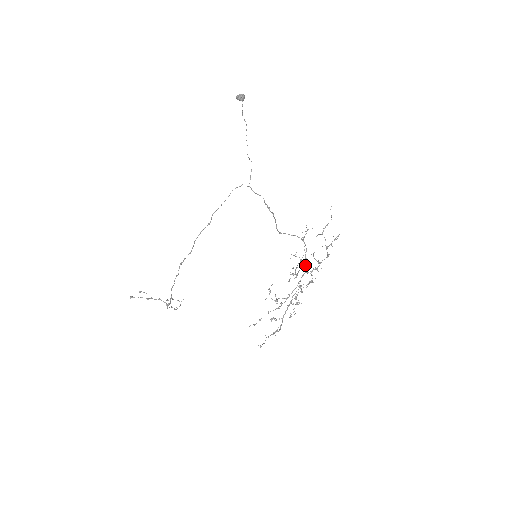
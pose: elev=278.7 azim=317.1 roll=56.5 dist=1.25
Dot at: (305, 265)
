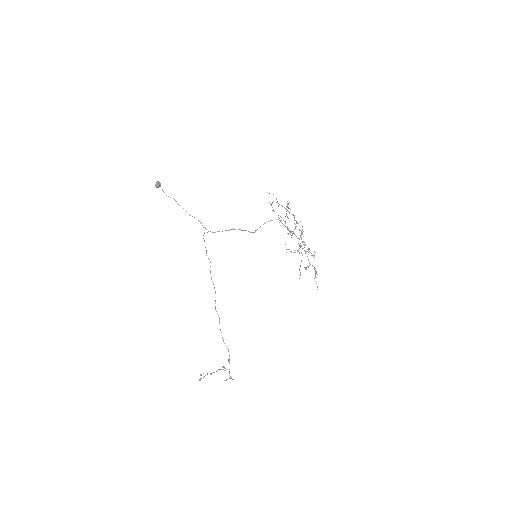
Dot at: occluded
